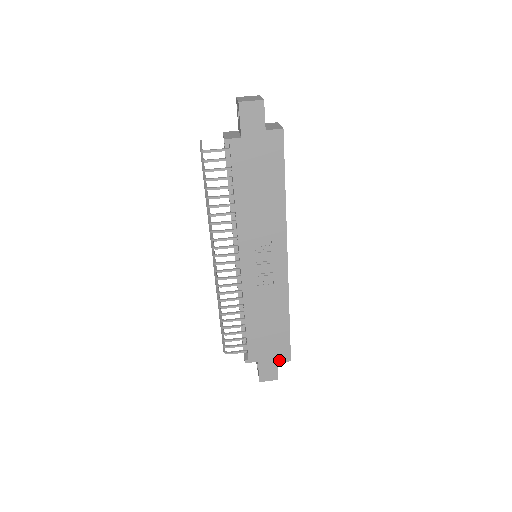
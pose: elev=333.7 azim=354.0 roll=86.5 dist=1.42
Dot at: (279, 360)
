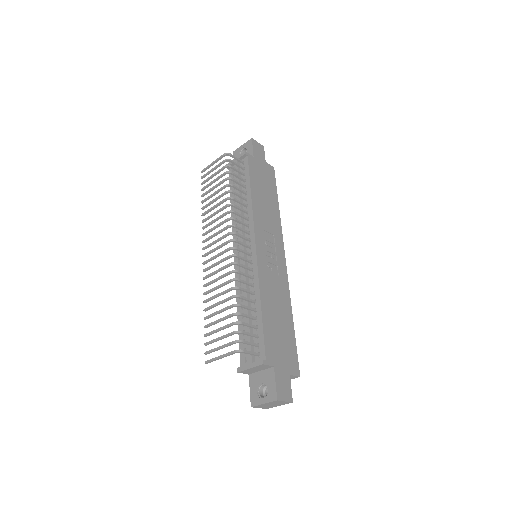
Dot at: (291, 371)
